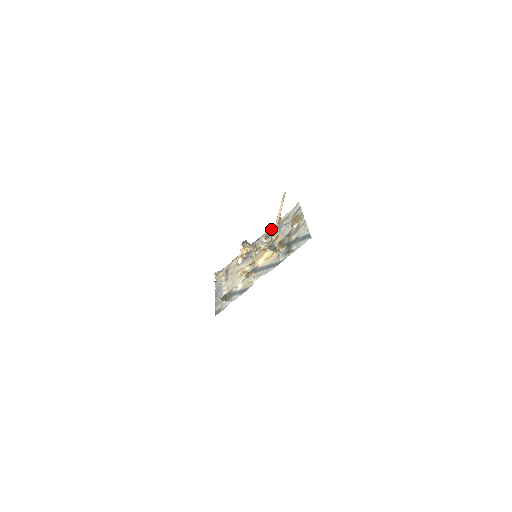
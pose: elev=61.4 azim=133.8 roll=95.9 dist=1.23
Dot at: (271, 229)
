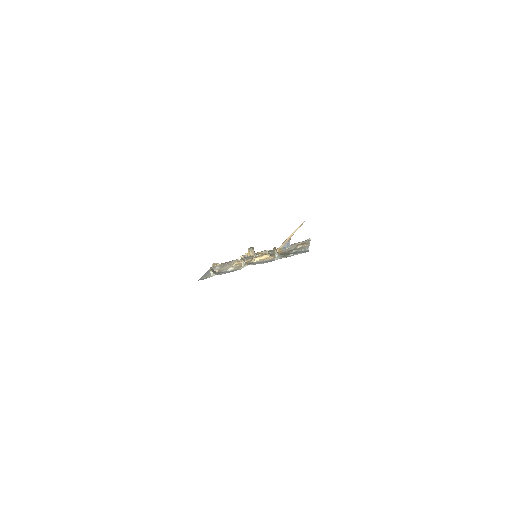
Dot at: occluded
